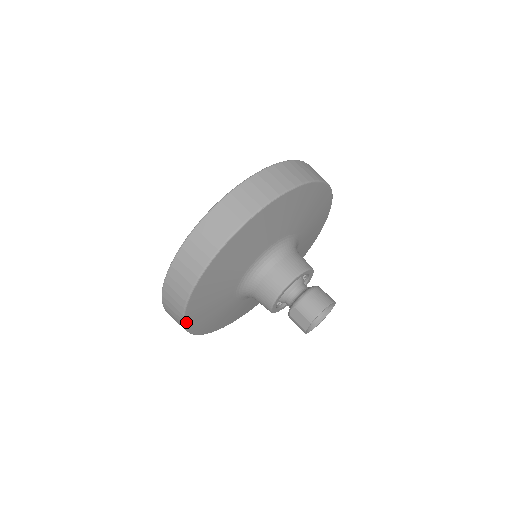
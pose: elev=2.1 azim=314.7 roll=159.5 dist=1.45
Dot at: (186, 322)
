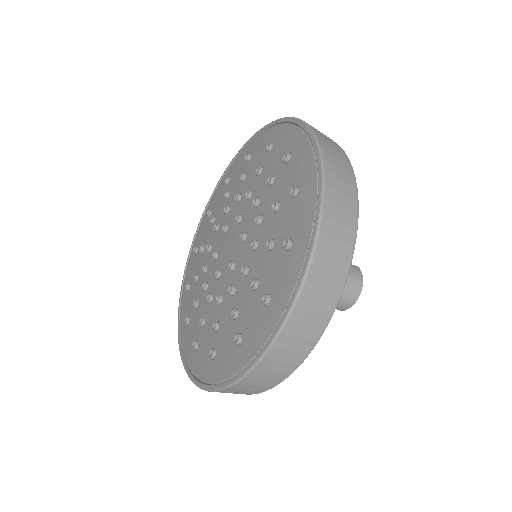
Dot at: occluded
